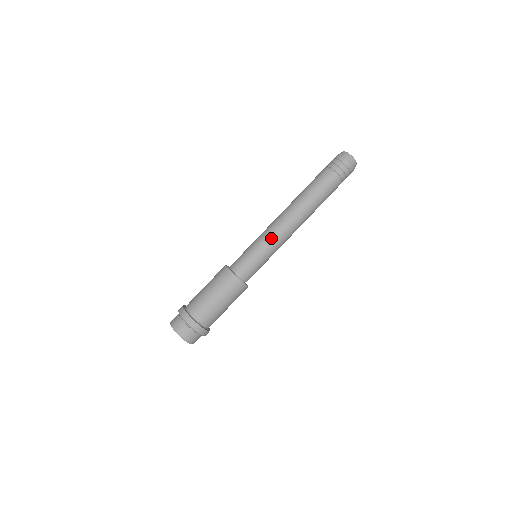
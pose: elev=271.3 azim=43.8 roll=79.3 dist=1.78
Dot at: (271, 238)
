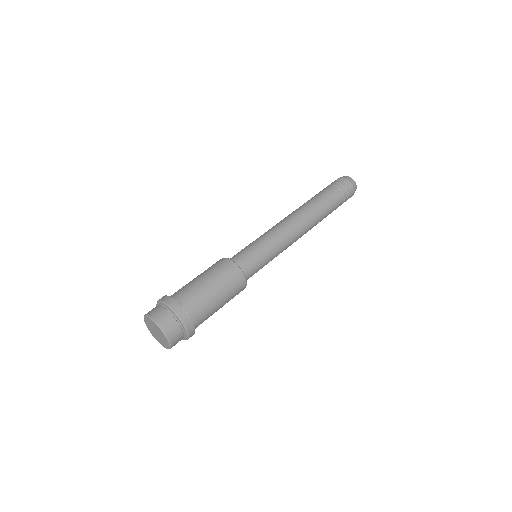
Dot at: (269, 231)
